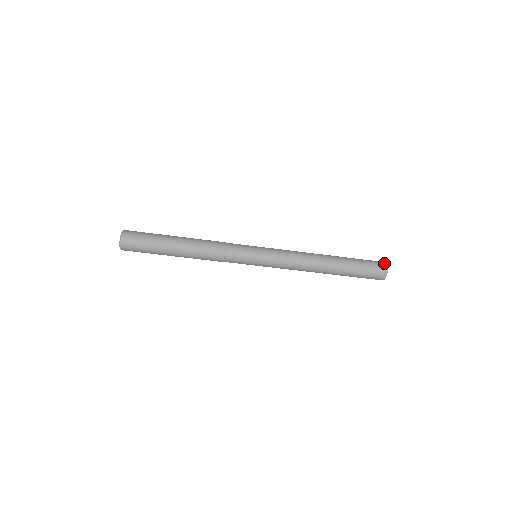
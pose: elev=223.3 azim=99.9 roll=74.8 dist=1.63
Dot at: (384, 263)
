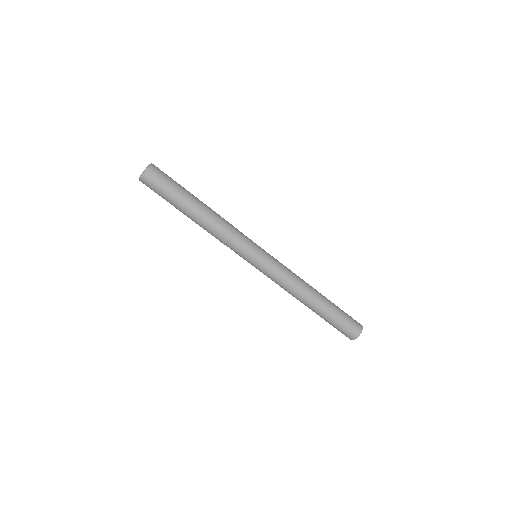
Dot at: (361, 328)
